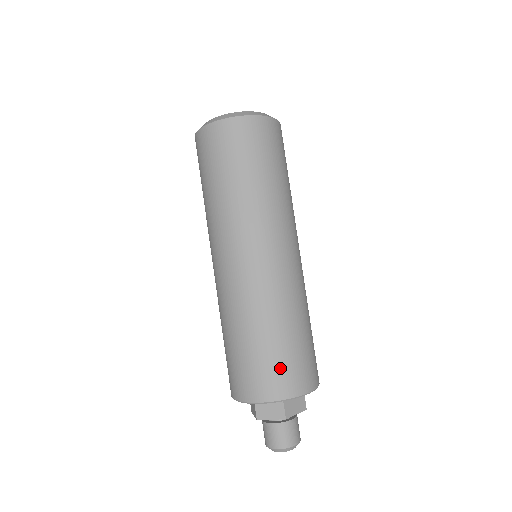
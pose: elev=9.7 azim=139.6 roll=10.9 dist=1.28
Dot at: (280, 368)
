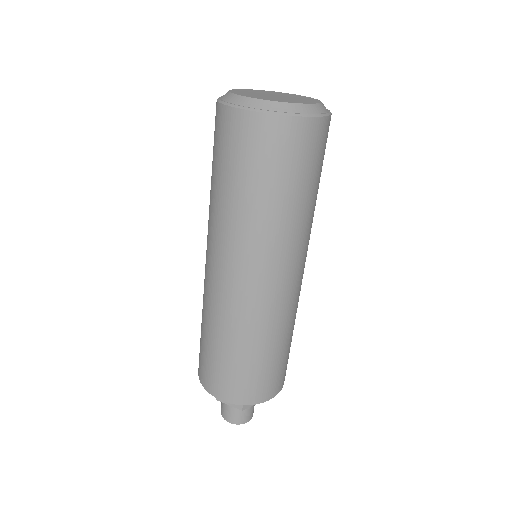
Dot at: (285, 367)
